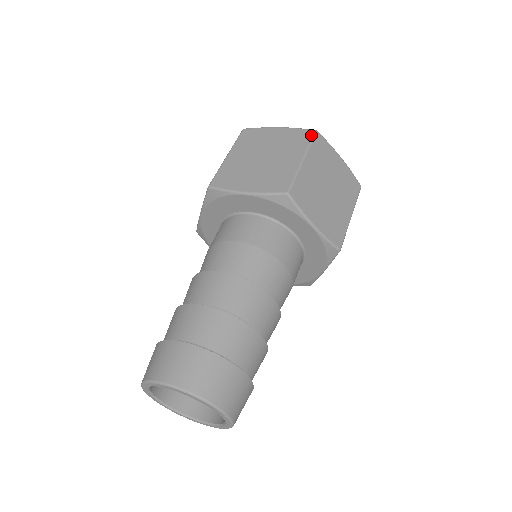
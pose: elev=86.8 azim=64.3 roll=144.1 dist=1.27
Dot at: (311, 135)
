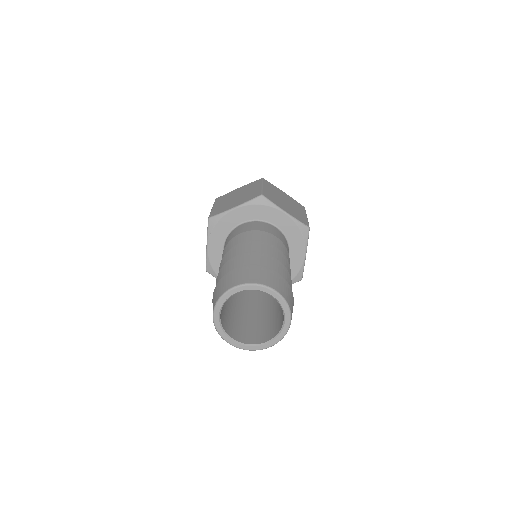
Dot at: (261, 180)
